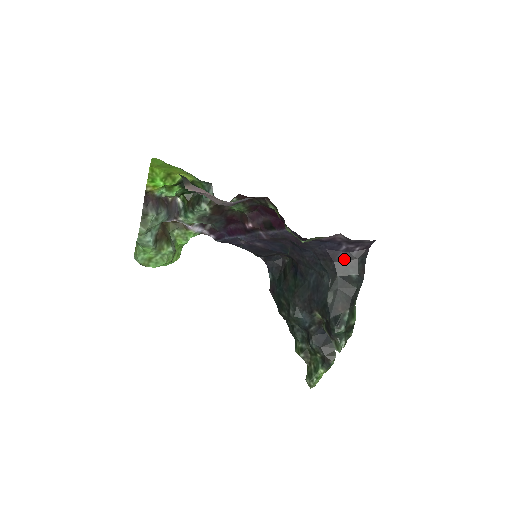
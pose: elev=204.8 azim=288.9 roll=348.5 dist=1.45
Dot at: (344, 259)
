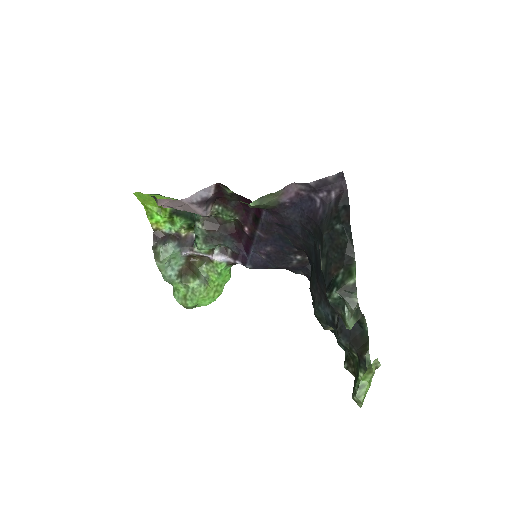
Dot at: (325, 214)
